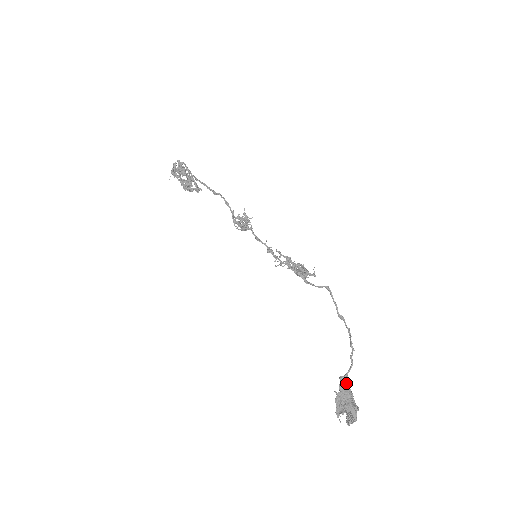
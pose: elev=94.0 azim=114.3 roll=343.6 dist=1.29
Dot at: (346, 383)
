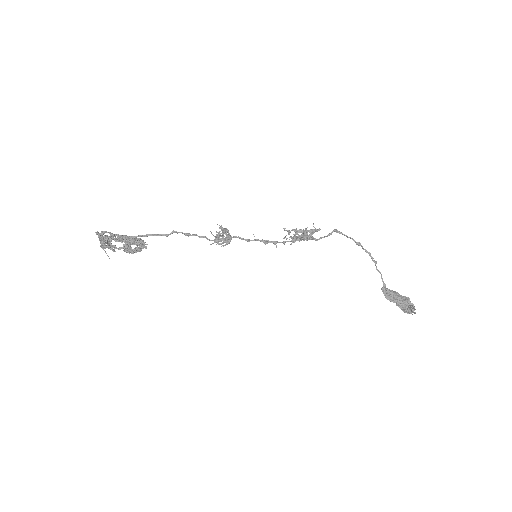
Dot at: (389, 289)
